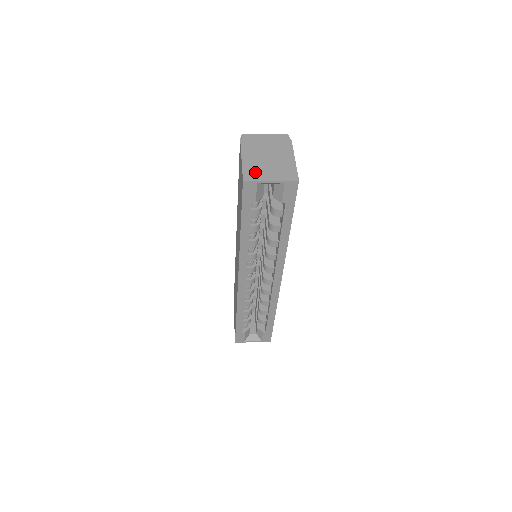
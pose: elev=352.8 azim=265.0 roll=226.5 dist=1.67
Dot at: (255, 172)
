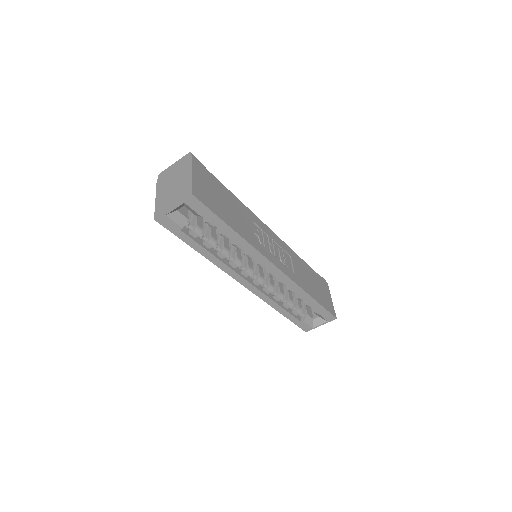
Dot at: (163, 206)
